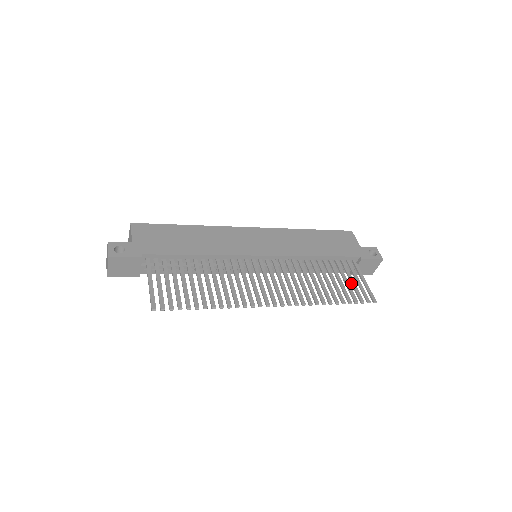
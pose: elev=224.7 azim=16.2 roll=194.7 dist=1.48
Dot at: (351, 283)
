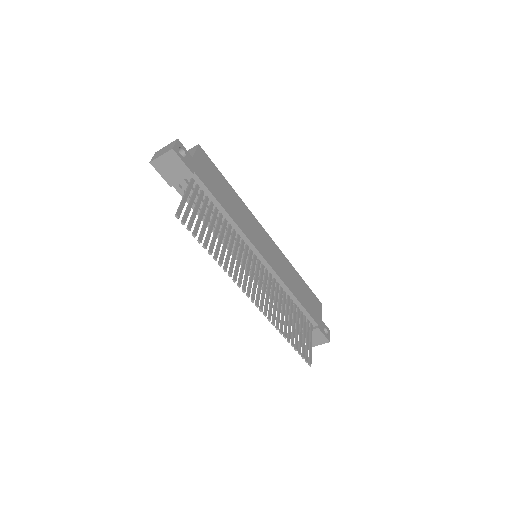
Dot at: (303, 337)
